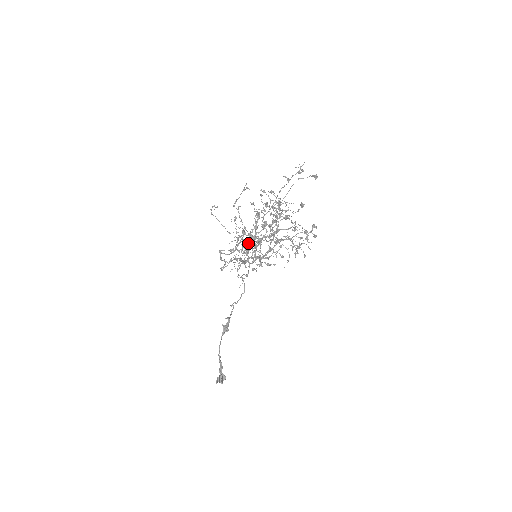
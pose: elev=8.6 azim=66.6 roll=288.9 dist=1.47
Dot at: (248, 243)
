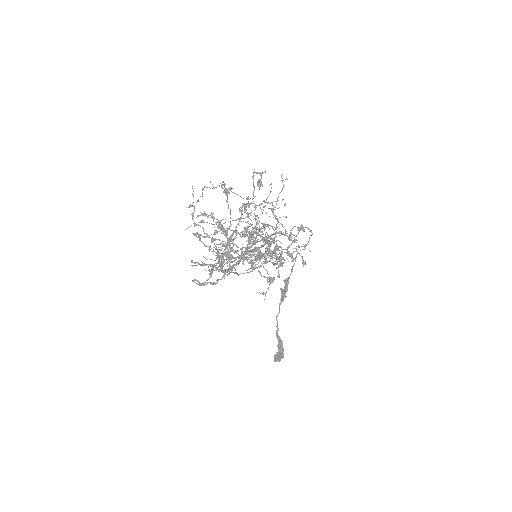
Dot at: (218, 270)
